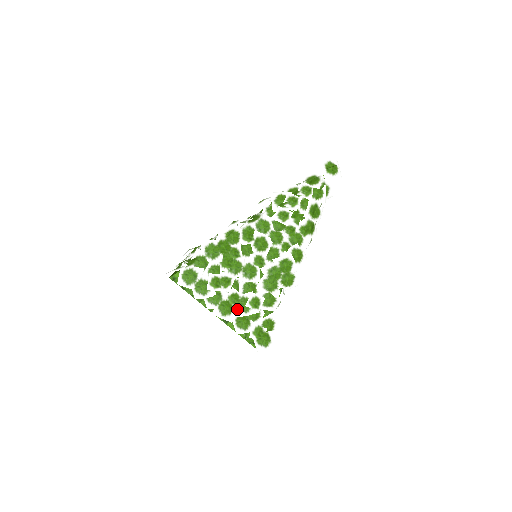
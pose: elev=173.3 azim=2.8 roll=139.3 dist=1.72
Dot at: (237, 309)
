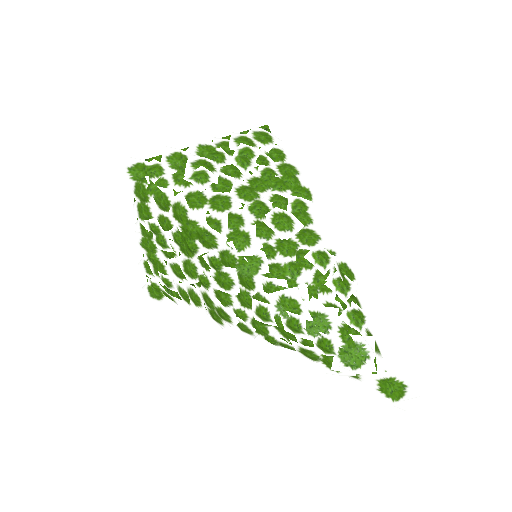
Dot at: occluded
